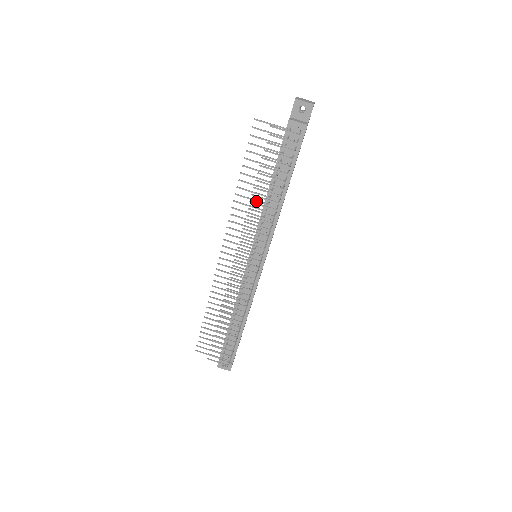
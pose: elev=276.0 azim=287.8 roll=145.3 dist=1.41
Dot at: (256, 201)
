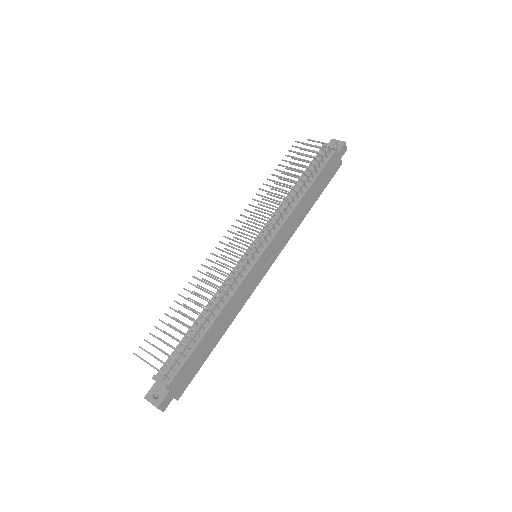
Dot at: (276, 194)
